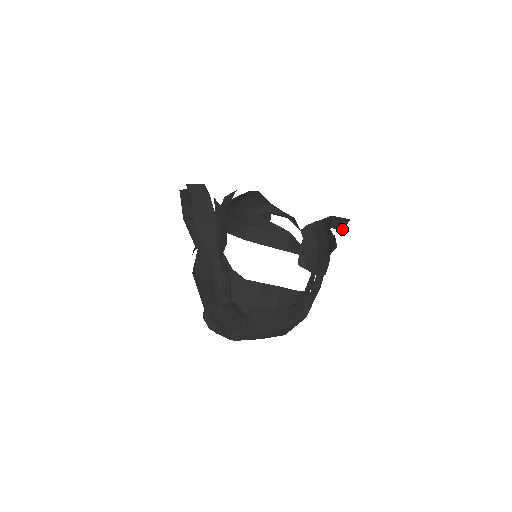
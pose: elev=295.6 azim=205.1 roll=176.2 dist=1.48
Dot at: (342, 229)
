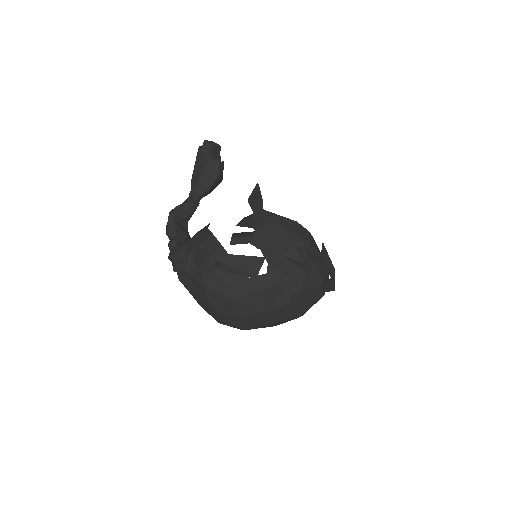
Dot at: (321, 257)
